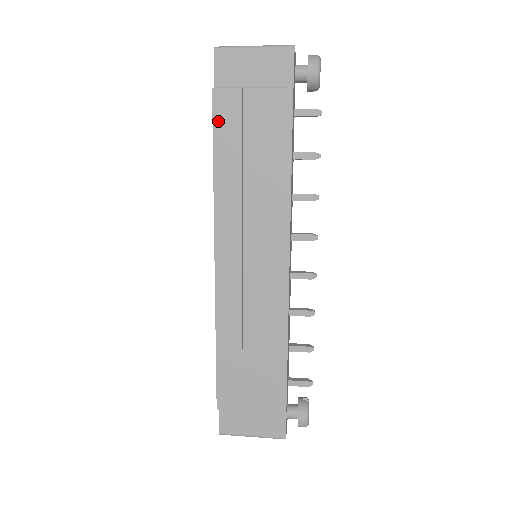
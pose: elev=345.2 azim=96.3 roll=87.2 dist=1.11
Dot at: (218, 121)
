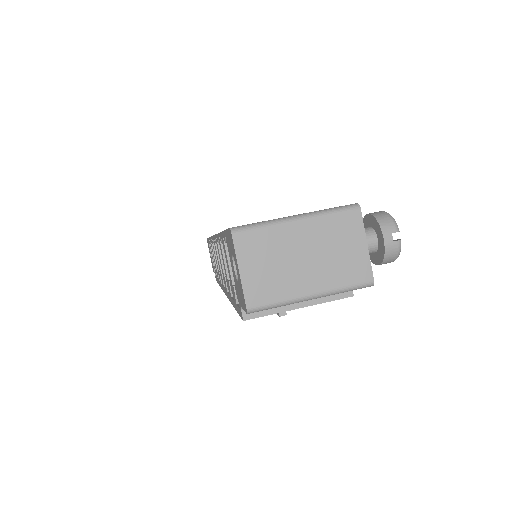
Dot at: occluded
